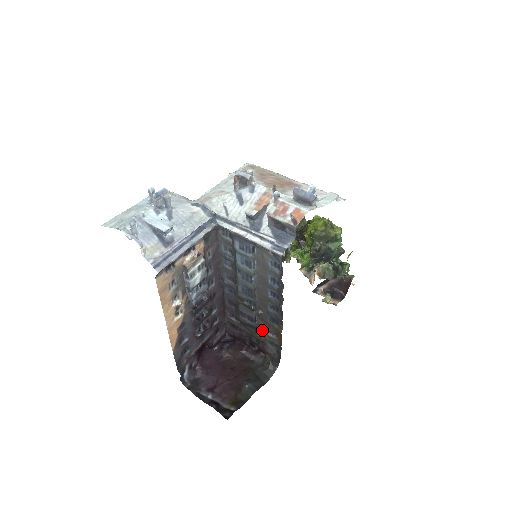
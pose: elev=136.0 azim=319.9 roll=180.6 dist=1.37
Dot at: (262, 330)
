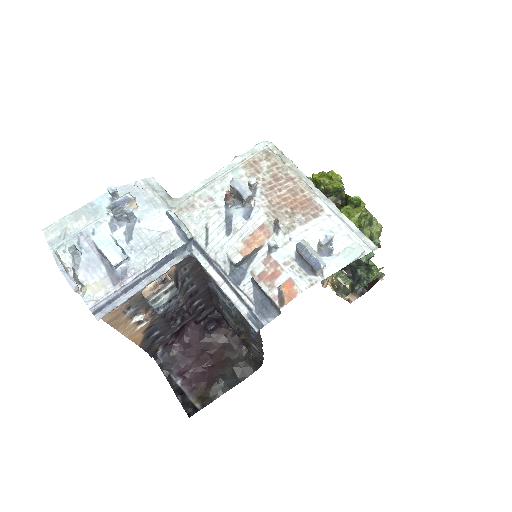
Dot at: (246, 337)
